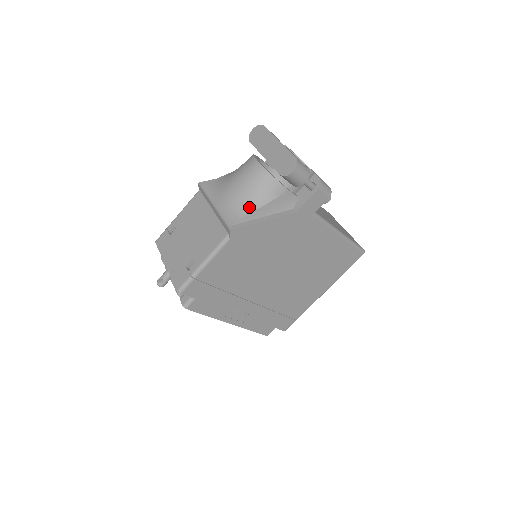
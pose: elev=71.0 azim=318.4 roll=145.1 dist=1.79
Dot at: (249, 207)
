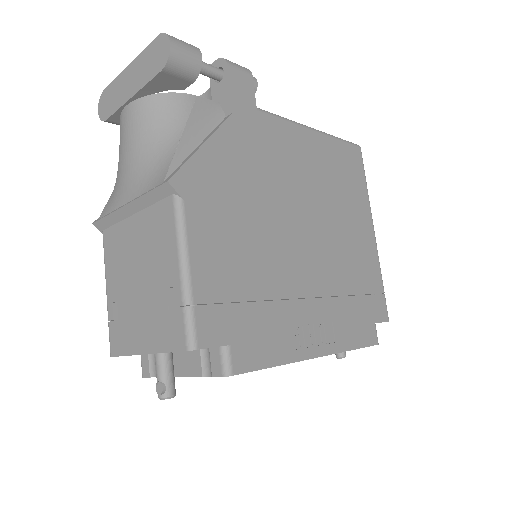
Dot at: (167, 147)
